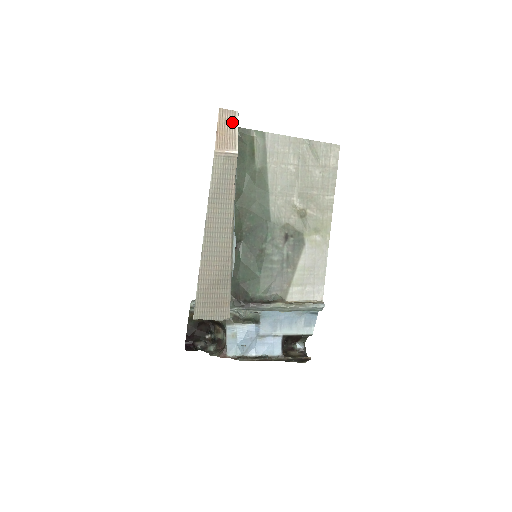
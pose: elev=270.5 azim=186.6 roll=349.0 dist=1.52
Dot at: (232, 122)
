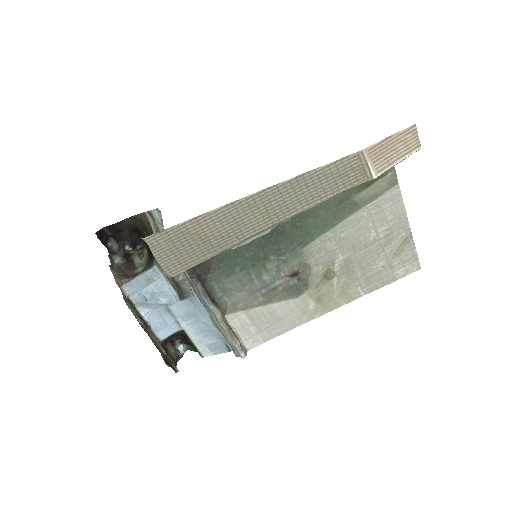
Dot at: (406, 149)
